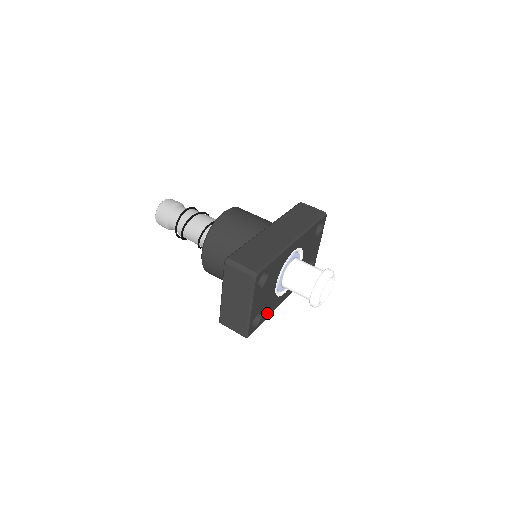
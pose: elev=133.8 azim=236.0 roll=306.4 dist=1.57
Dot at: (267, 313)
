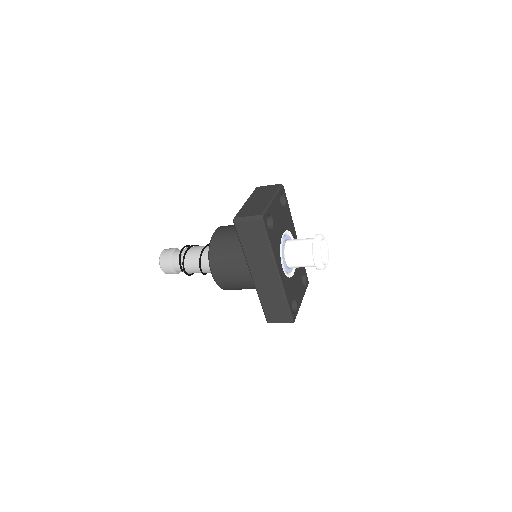
Dot at: (273, 242)
